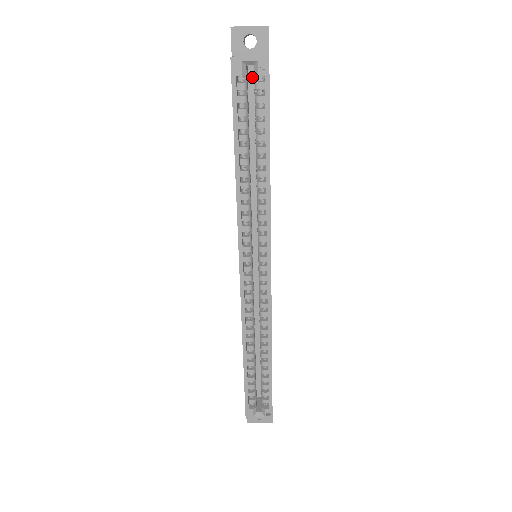
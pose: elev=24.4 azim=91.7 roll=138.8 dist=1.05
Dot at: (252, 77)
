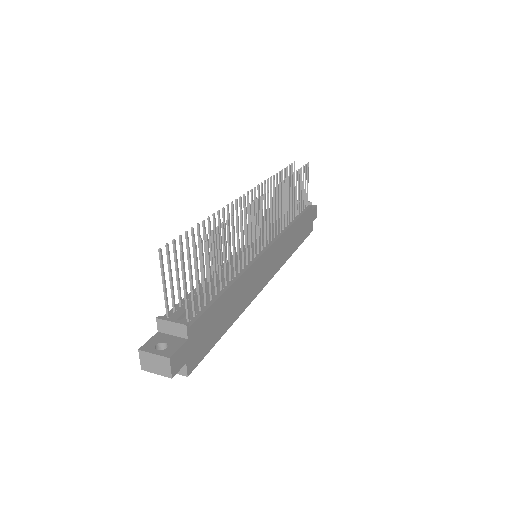
Dot at: occluded
